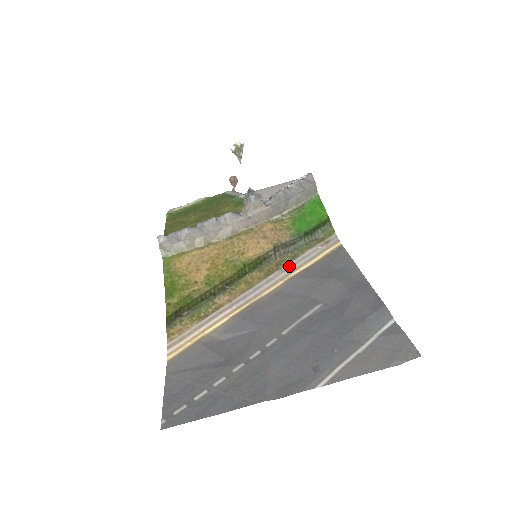
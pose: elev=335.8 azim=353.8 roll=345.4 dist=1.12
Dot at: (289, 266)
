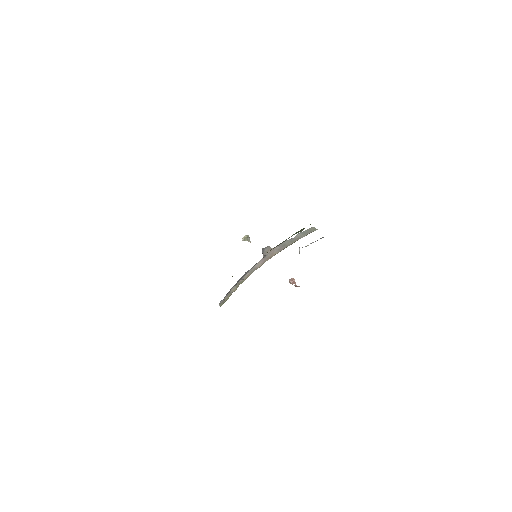
Dot at: occluded
